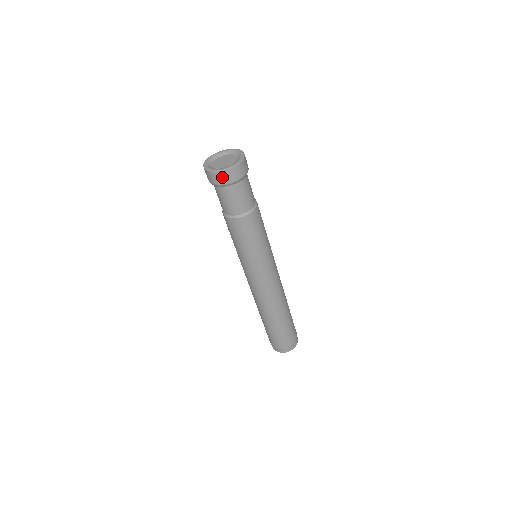
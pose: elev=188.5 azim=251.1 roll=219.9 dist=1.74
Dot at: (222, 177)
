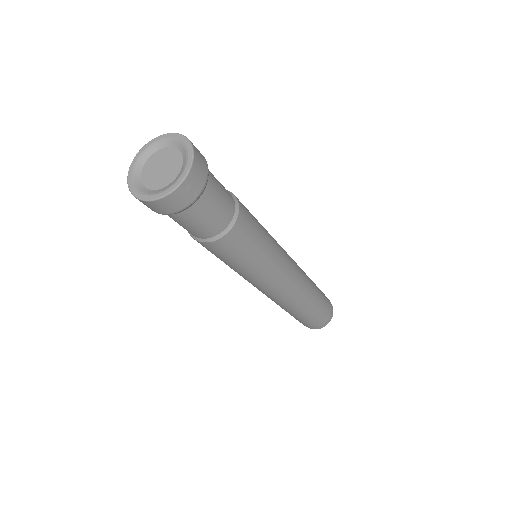
Dot at: occluded
